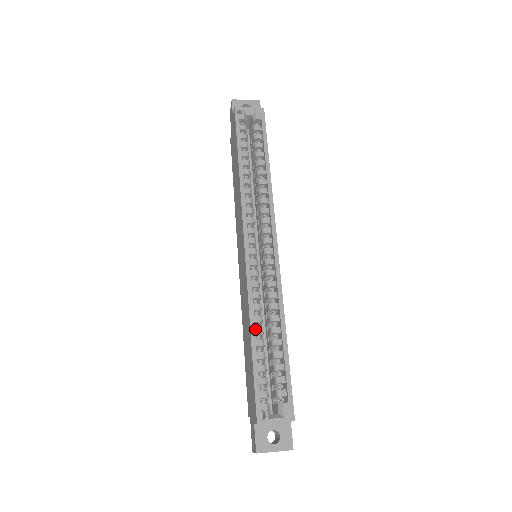
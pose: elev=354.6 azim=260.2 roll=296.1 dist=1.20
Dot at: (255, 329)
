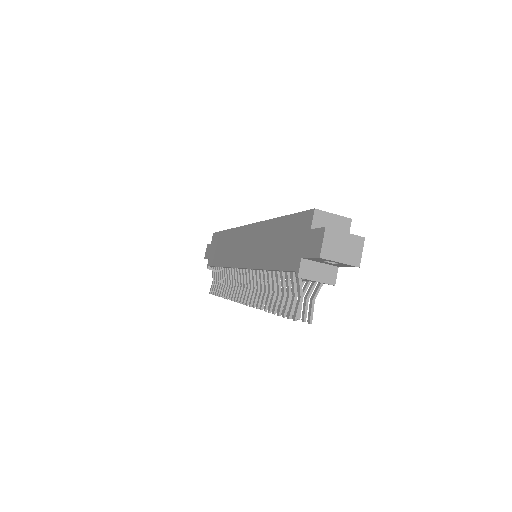
Dot at: occluded
